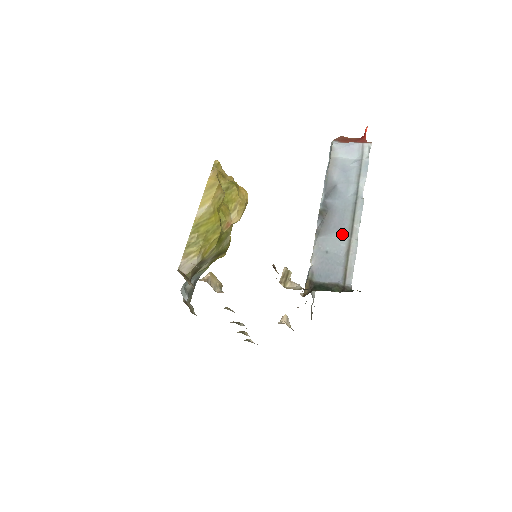
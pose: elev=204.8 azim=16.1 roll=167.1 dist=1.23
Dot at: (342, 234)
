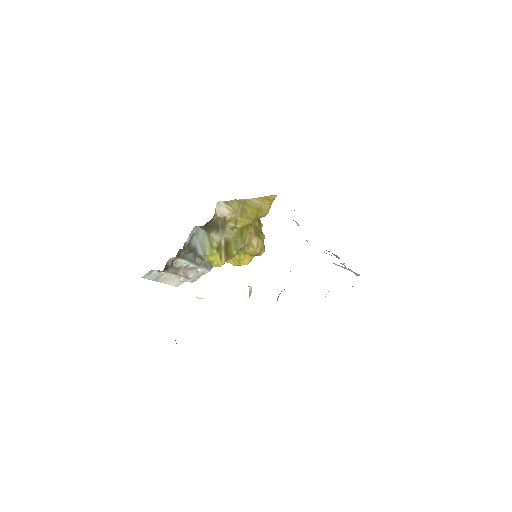
Dot at: occluded
